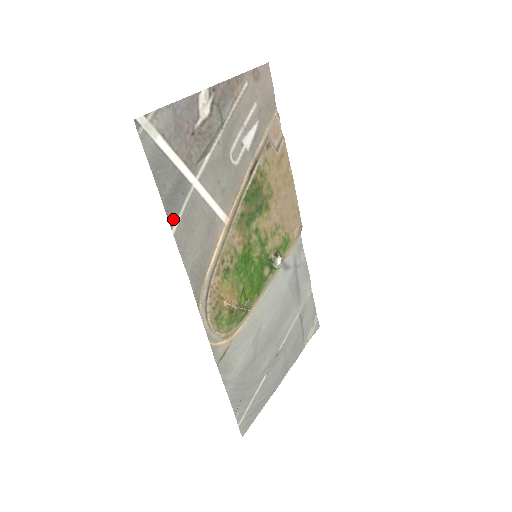
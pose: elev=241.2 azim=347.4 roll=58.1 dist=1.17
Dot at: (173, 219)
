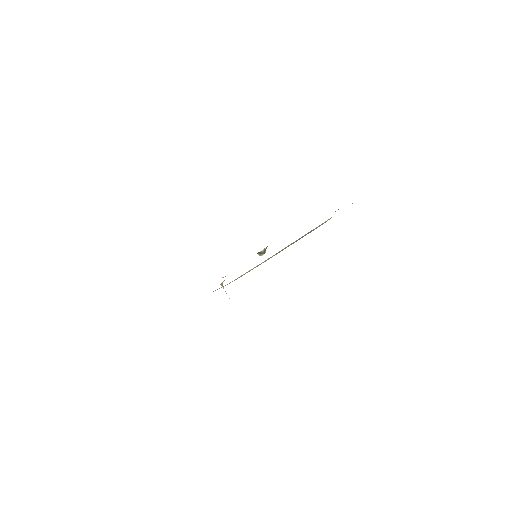
Dot at: occluded
